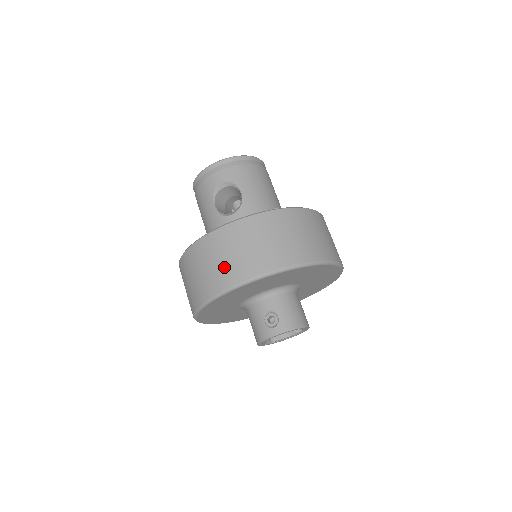
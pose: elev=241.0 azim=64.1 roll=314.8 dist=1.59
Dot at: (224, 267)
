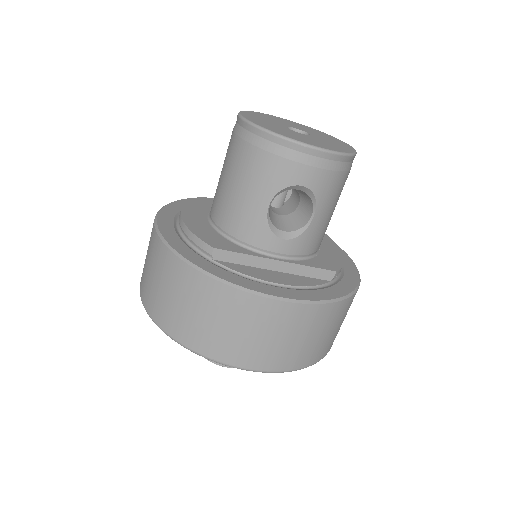
Dot at: (248, 345)
